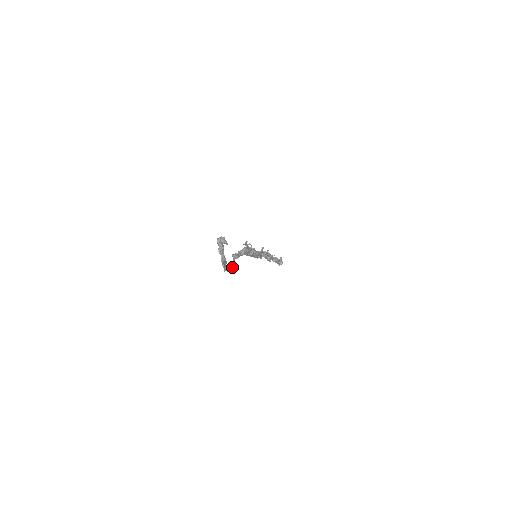
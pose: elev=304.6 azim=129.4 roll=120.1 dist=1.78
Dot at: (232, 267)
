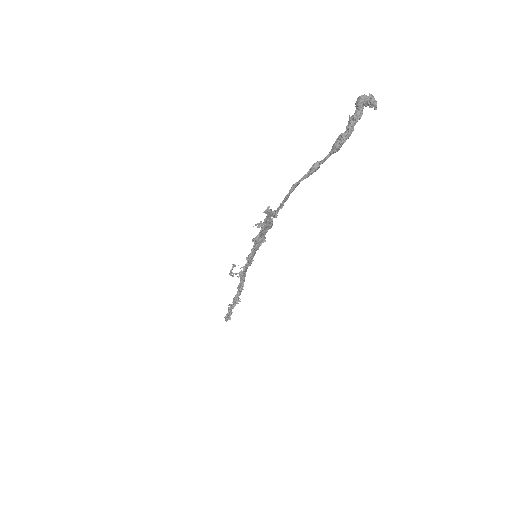
Dot at: (275, 214)
